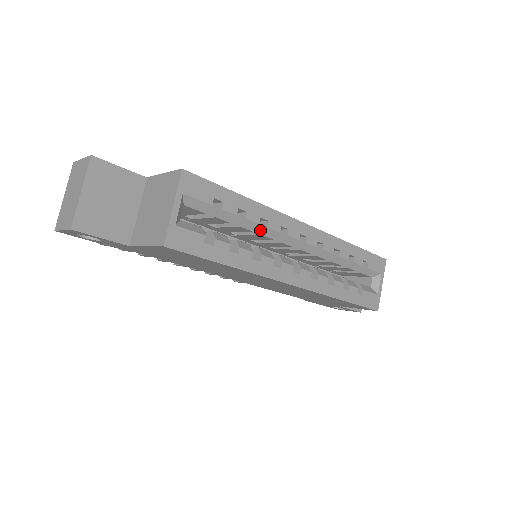
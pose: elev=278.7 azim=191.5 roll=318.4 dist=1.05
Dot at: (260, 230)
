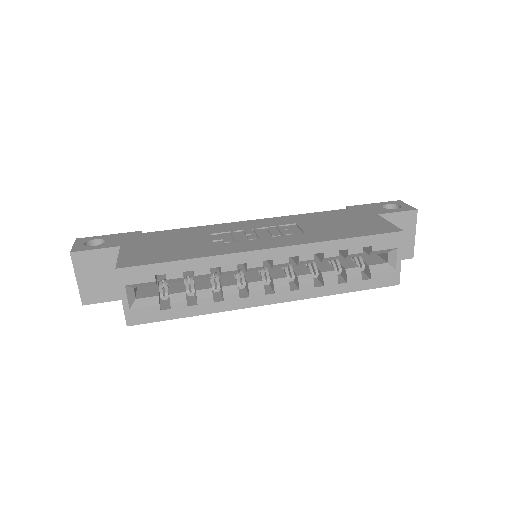
Dot at: (220, 271)
